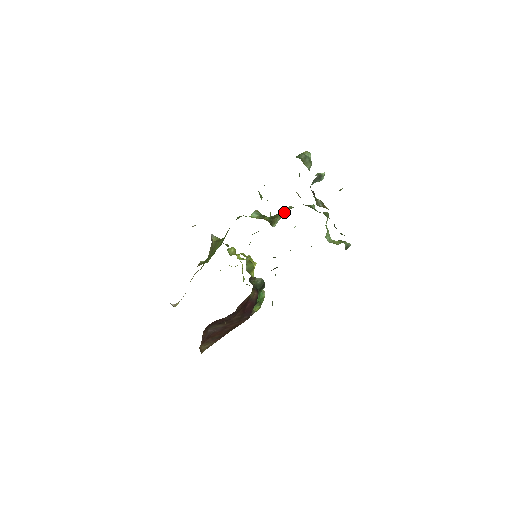
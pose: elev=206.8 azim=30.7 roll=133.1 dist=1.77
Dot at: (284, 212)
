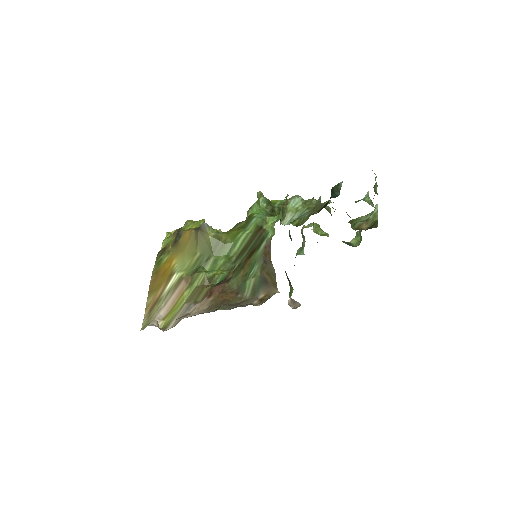
Dot at: (295, 205)
